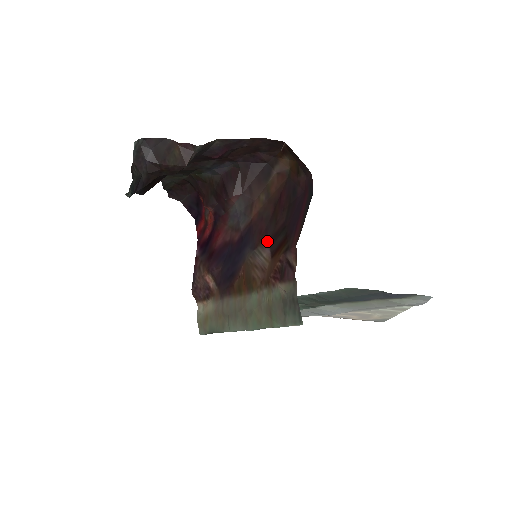
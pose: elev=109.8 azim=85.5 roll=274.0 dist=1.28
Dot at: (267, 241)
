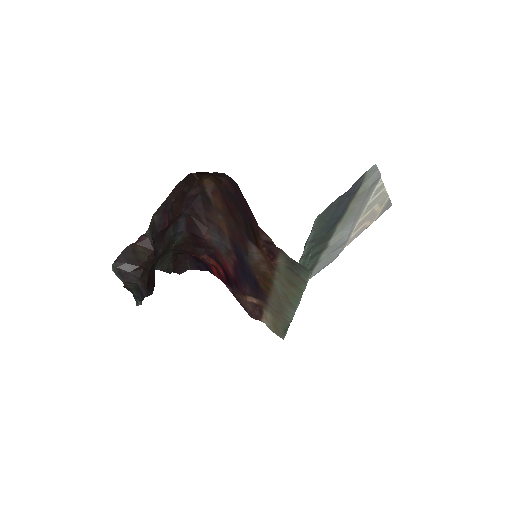
Dot at: (248, 241)
